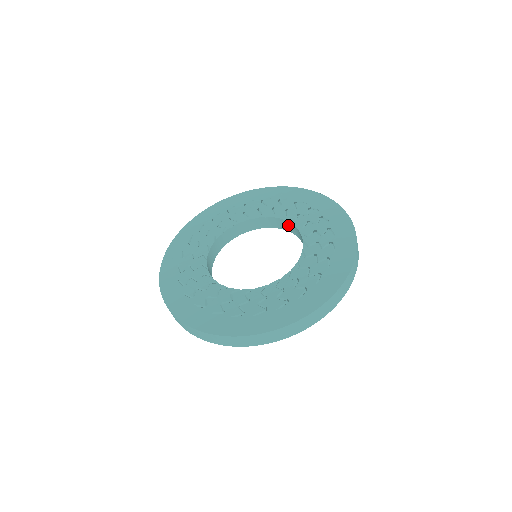
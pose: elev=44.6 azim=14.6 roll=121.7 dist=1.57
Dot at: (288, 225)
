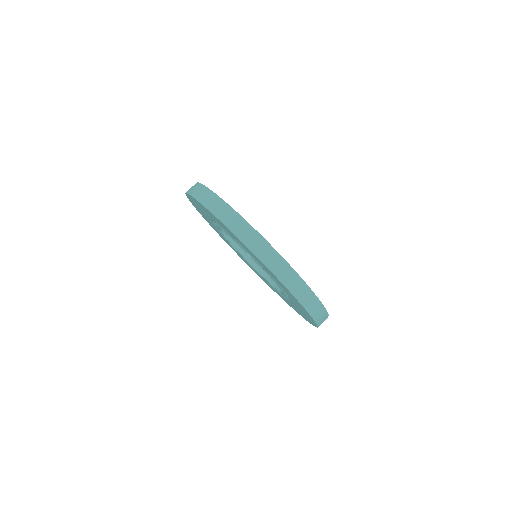
Dot at: occluded
